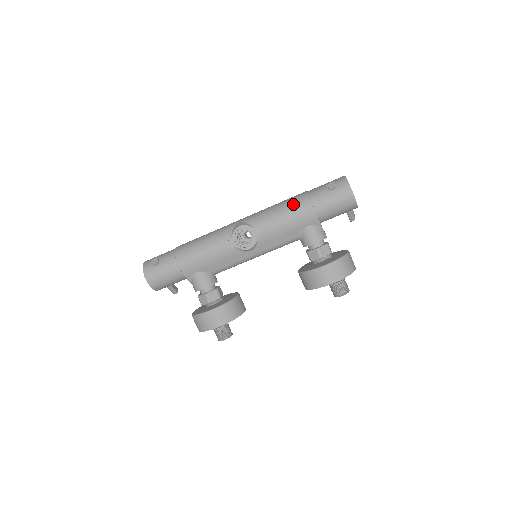
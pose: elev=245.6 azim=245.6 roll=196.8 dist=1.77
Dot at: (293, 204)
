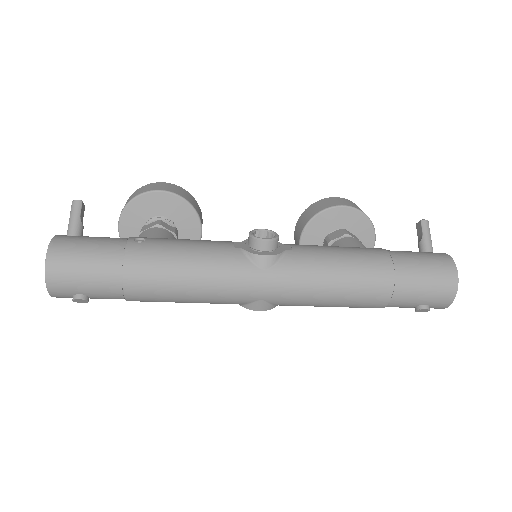
Dot at: occluded
